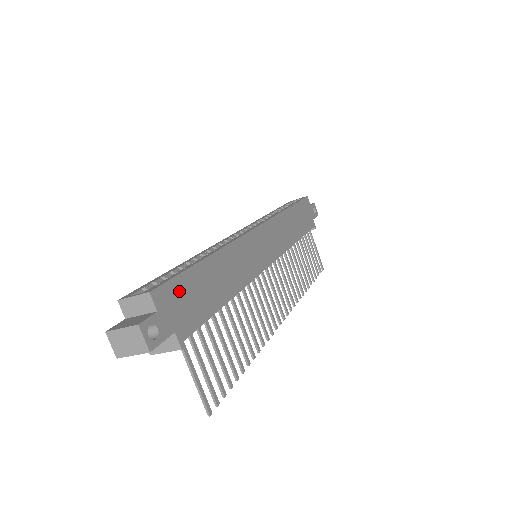
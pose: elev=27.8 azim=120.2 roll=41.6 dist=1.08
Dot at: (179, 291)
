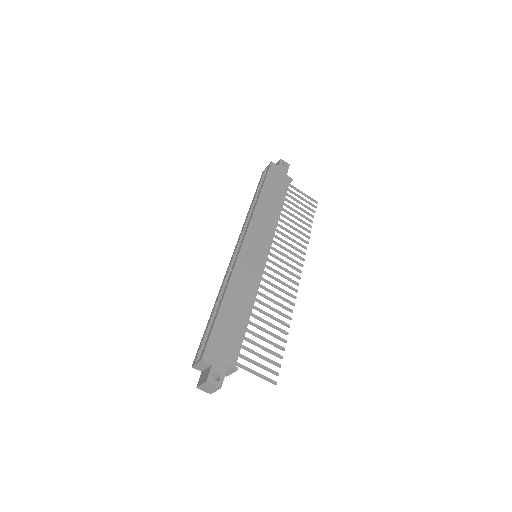
Dot at: (217, 342)
